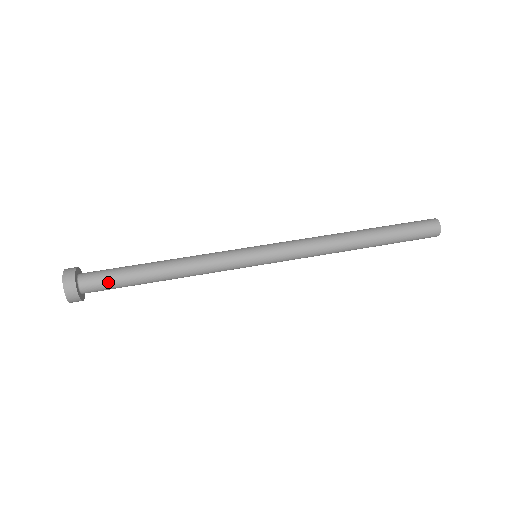
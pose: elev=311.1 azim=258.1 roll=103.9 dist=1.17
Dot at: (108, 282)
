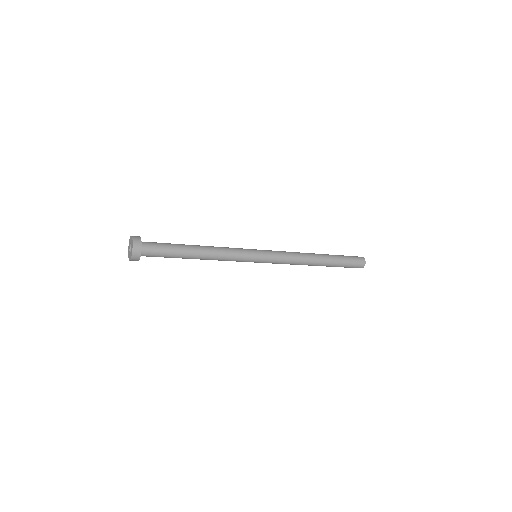
Dot at: (160, 243)
